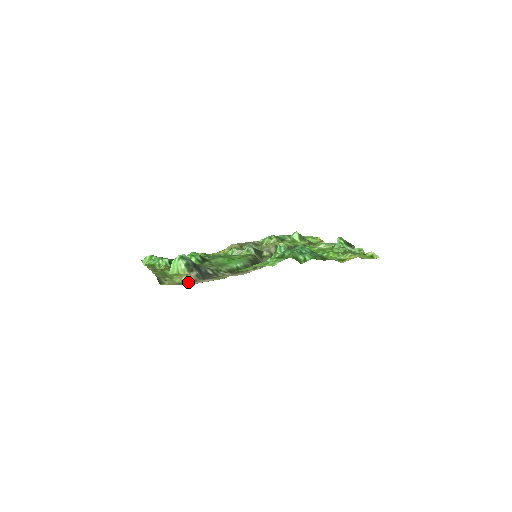
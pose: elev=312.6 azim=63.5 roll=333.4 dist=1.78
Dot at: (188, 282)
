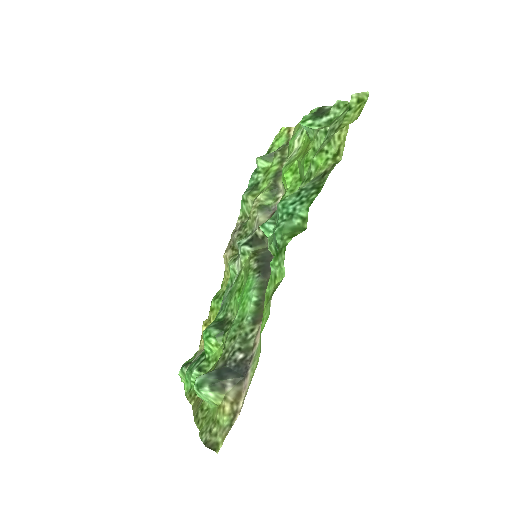
Dot at: (235, 408)
